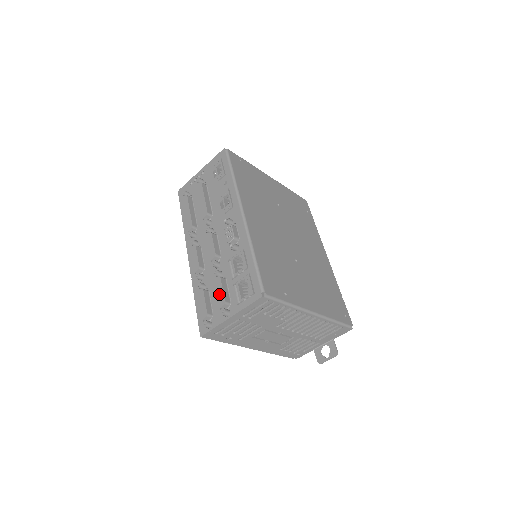
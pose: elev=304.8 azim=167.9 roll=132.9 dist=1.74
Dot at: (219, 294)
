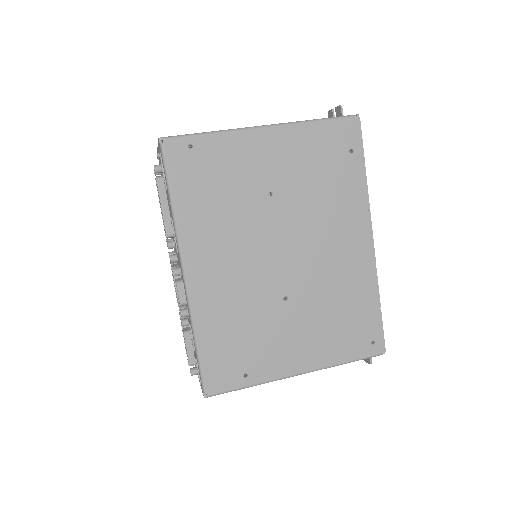
Dot at: occluded
